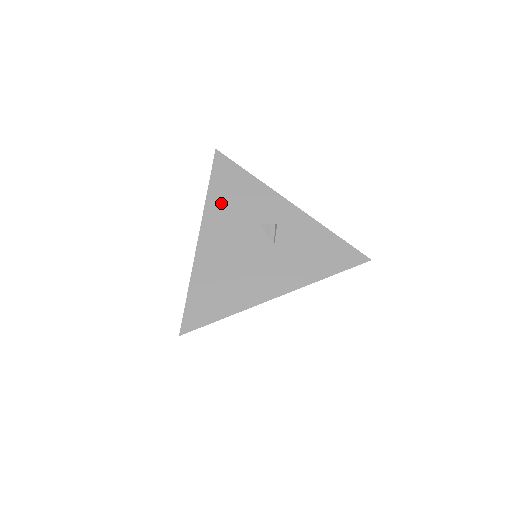
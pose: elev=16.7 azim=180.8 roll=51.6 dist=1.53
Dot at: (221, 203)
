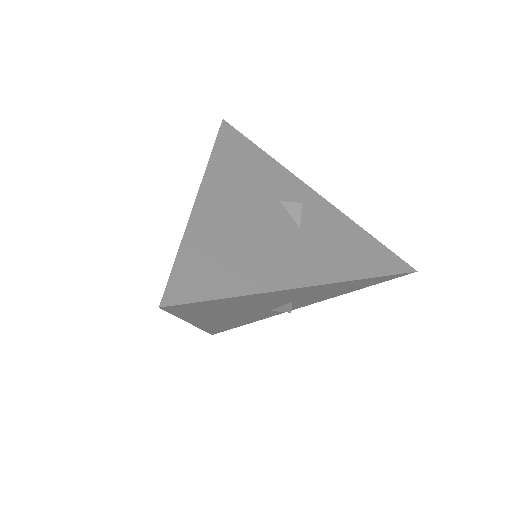
Dot at: (230, 167)
